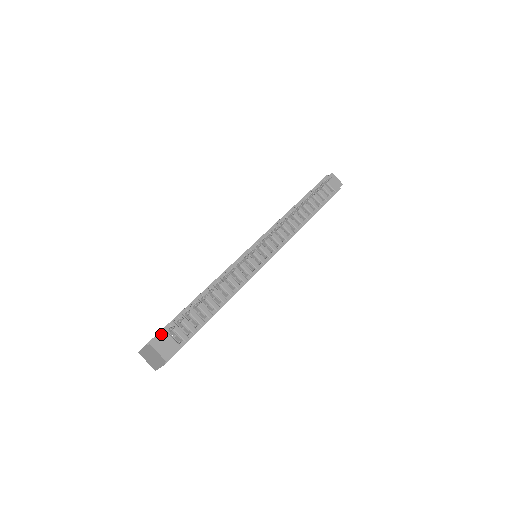
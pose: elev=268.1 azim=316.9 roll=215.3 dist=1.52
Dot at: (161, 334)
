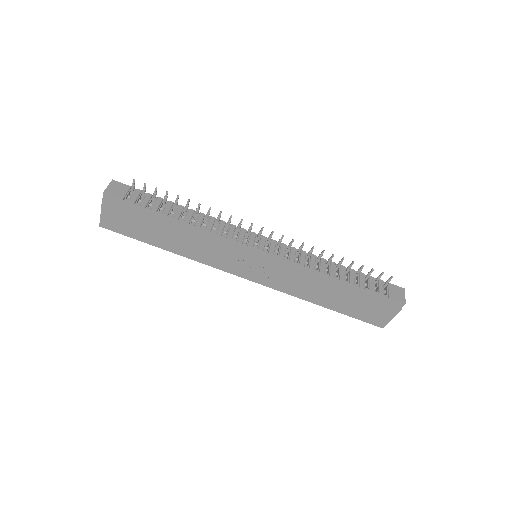
Dot at: (125, 185)
